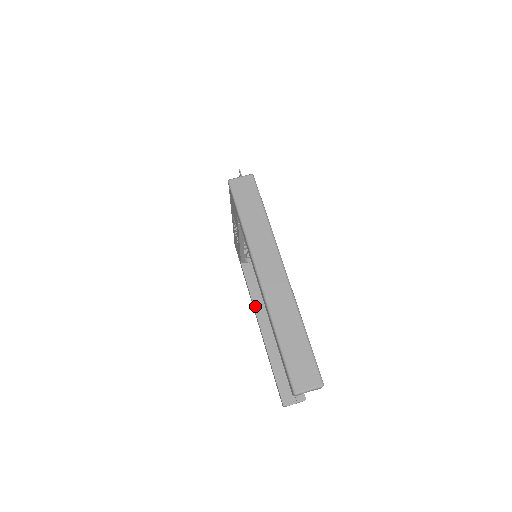
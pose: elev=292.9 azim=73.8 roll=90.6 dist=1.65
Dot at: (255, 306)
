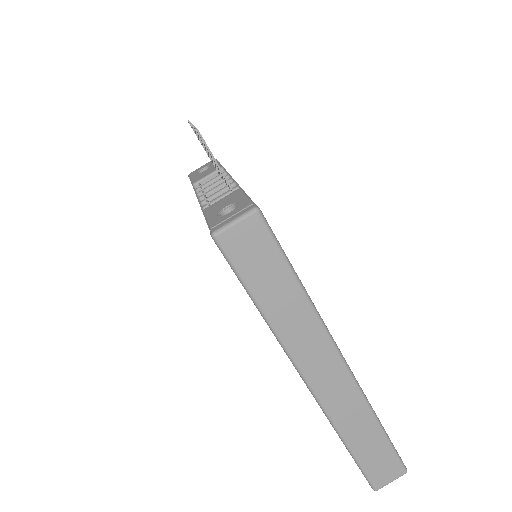
Dot at: occluded
